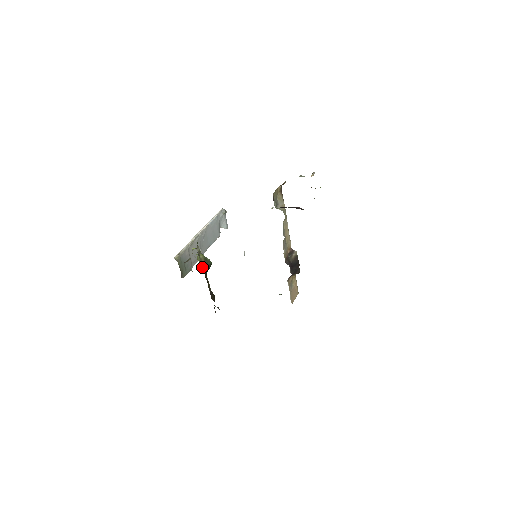
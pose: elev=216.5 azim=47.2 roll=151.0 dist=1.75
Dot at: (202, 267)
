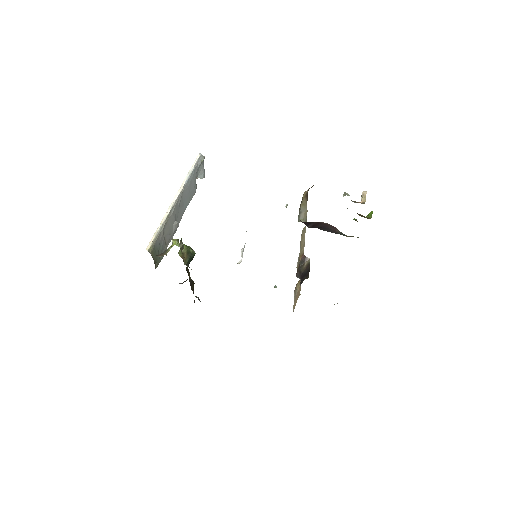
Dot at: (184, 263)
